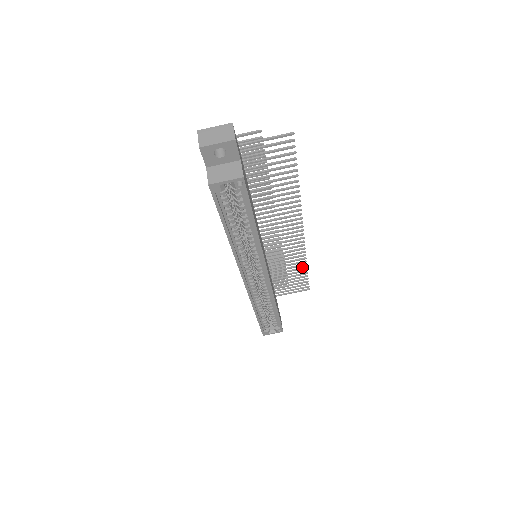
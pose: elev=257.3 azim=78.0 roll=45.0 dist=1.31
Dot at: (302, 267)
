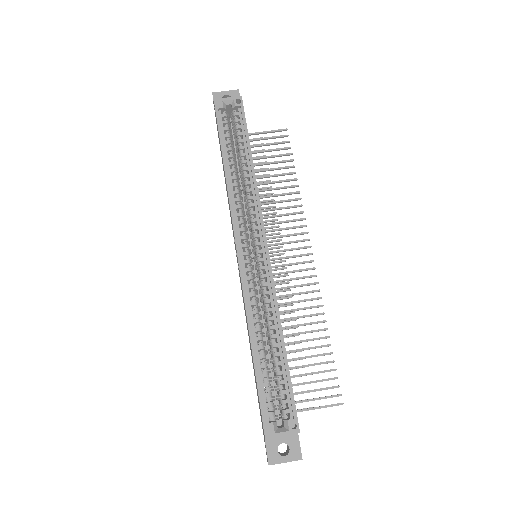
Dot at: (322, 337)
